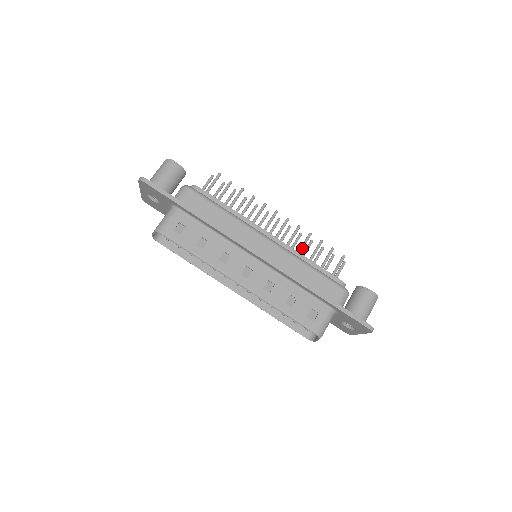
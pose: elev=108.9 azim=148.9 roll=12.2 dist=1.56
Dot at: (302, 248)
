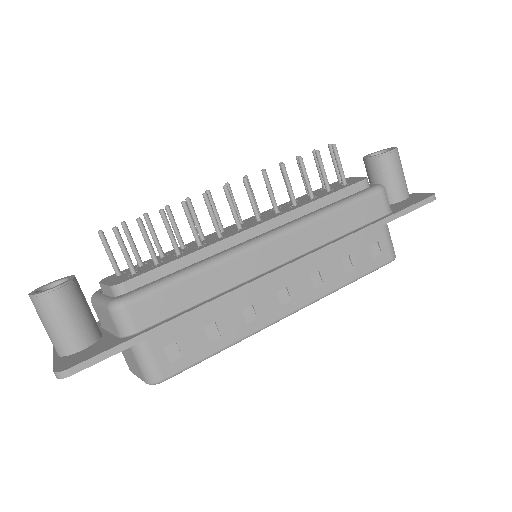
Dot at: (292, 192)
